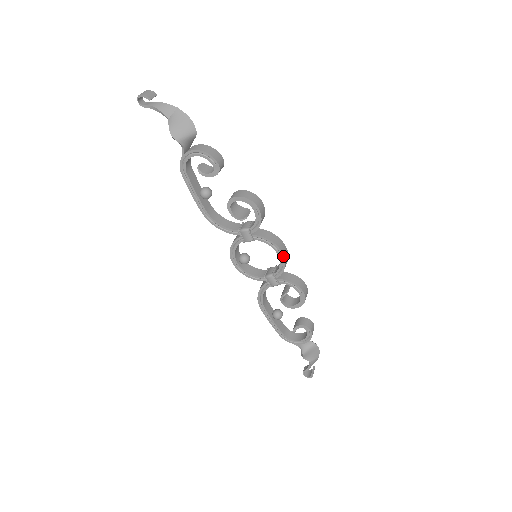
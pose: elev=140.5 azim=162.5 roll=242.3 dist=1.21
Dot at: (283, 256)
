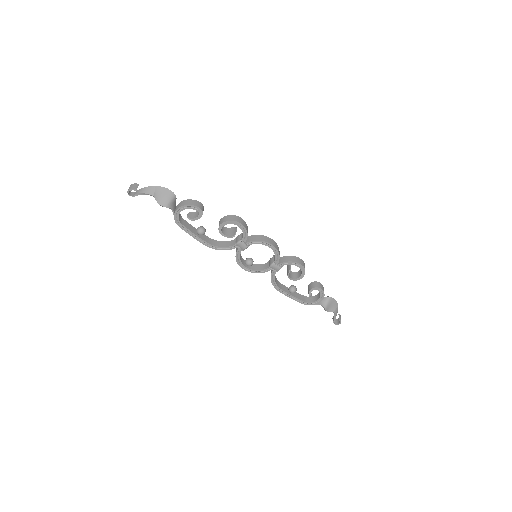
Dot at: (273, 247)
